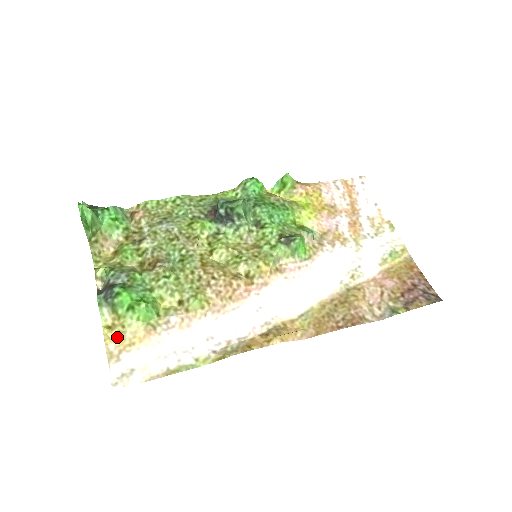
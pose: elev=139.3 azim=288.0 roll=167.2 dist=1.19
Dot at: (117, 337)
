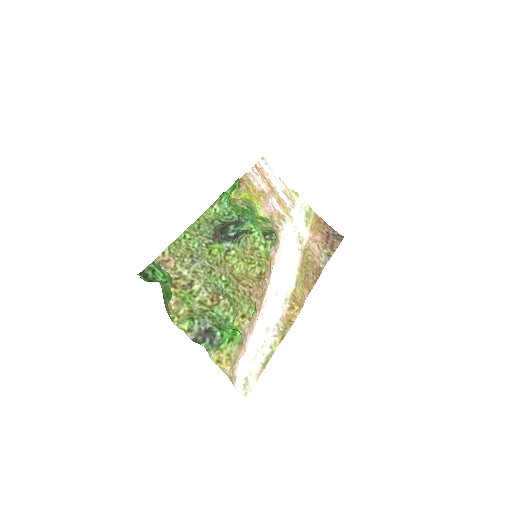
Dot at: (227, 364)
